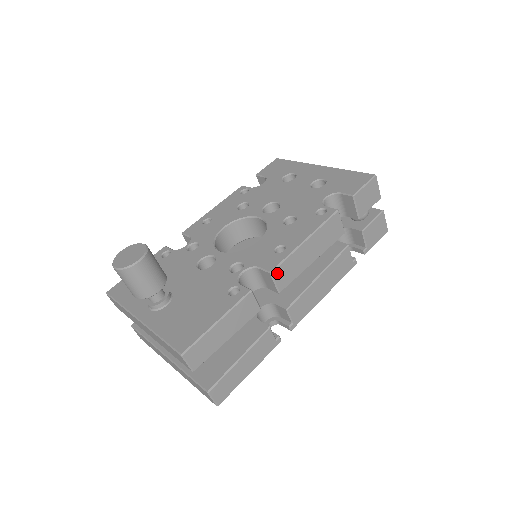
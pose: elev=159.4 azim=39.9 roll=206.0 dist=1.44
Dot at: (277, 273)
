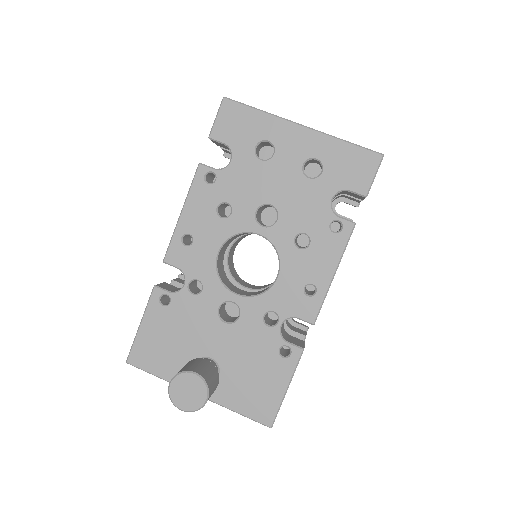
Dot at: occluded
